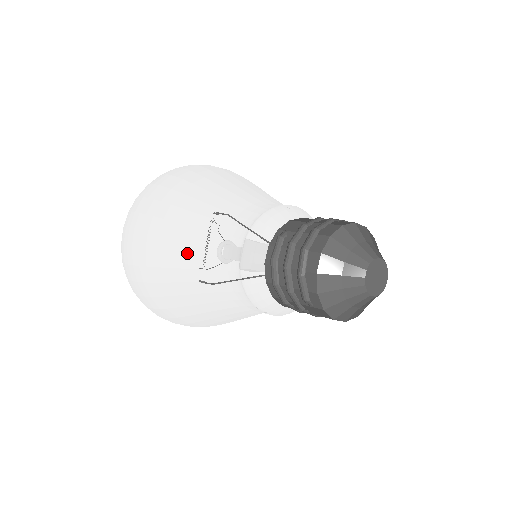
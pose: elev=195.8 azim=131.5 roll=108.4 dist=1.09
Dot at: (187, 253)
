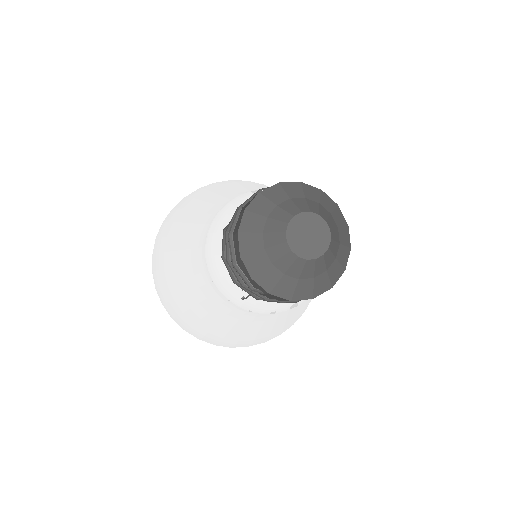
Dot at: (182, 277)
